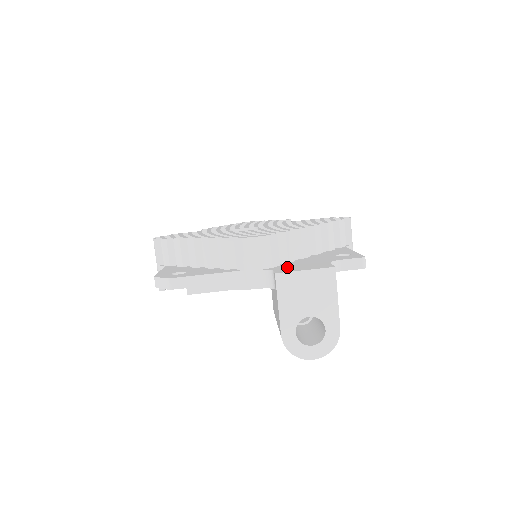
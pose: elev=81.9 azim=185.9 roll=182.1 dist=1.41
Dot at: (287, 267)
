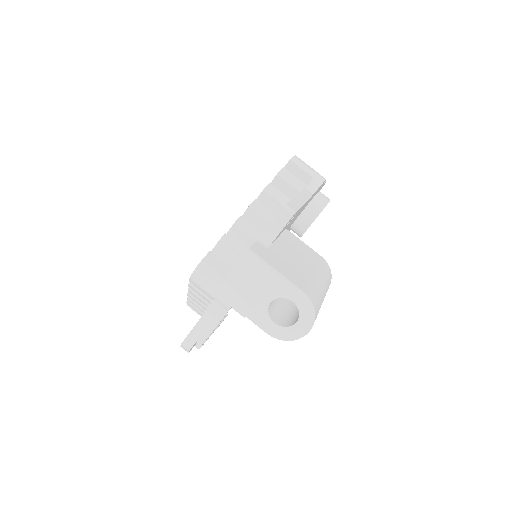
Dot at: occluded
